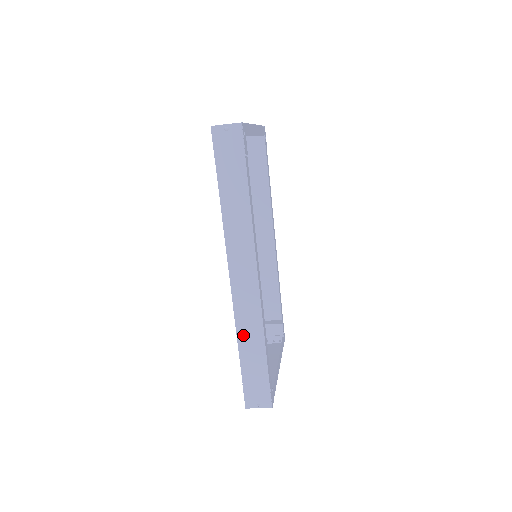
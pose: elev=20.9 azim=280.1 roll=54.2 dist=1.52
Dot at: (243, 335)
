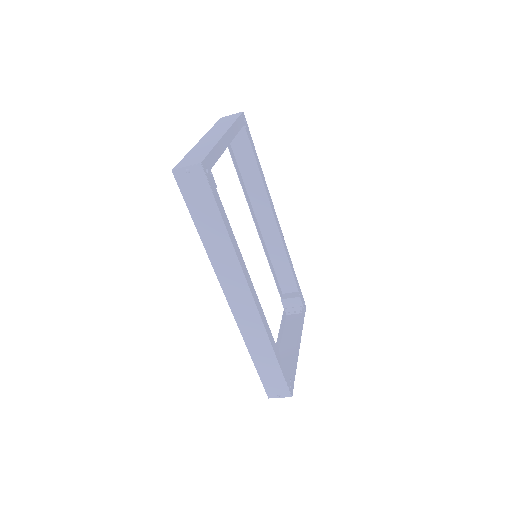
Dot at: (252, 345)
